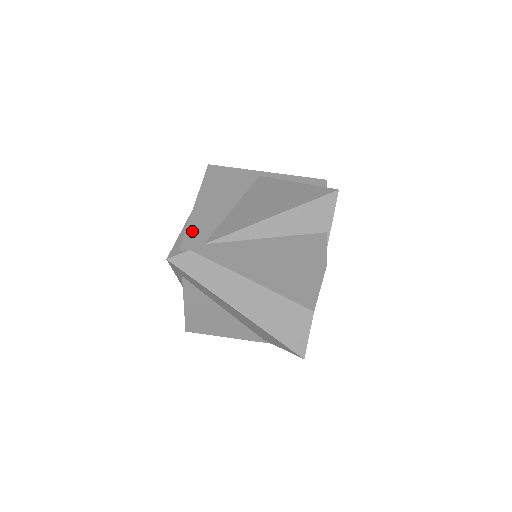
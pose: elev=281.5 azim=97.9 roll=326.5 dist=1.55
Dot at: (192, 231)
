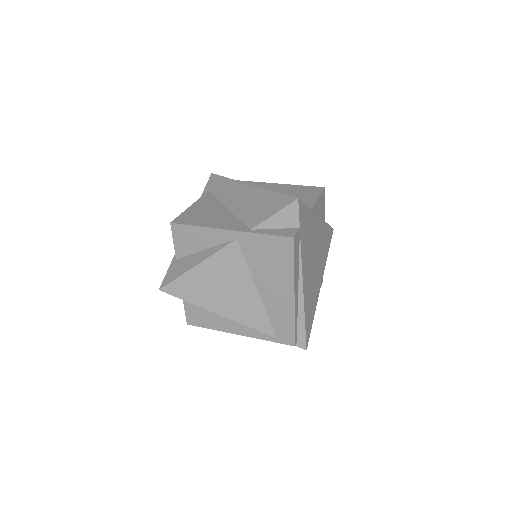
Dot at: occluded
